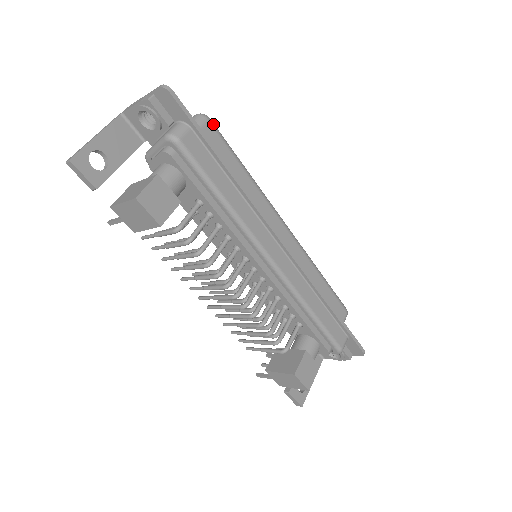
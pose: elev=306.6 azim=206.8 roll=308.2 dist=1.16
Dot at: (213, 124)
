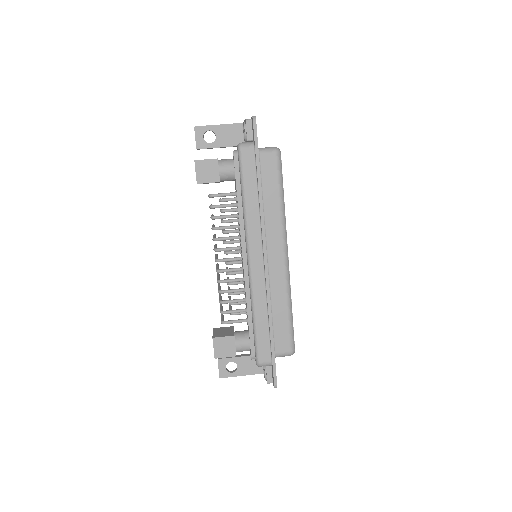
Dot at: (279, 158)
